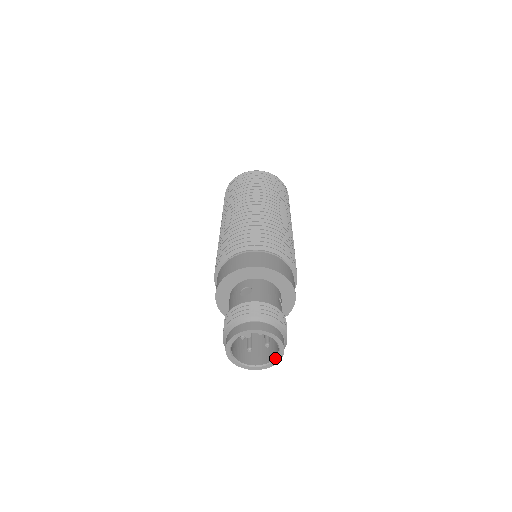
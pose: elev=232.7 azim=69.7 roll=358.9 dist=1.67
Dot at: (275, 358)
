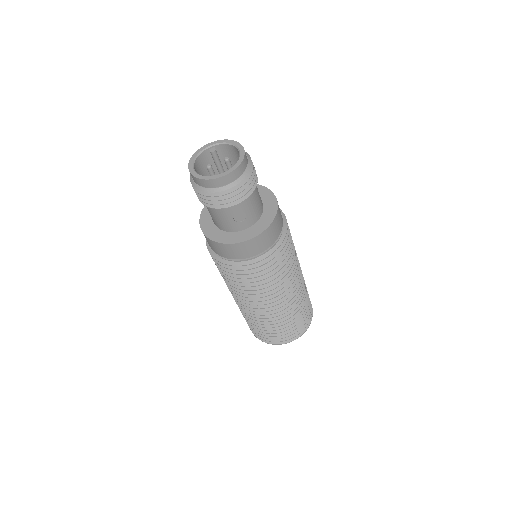
Dot at: (235, 164)
